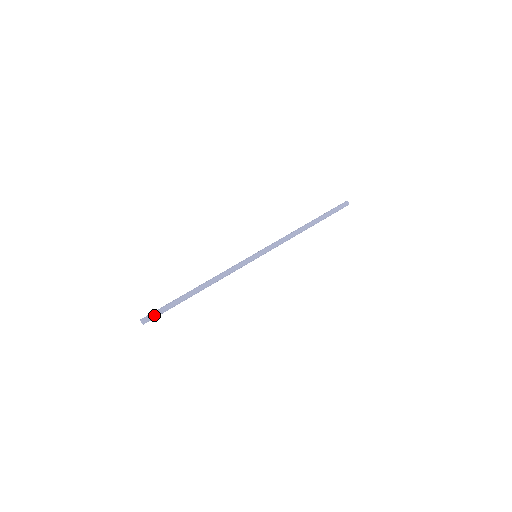
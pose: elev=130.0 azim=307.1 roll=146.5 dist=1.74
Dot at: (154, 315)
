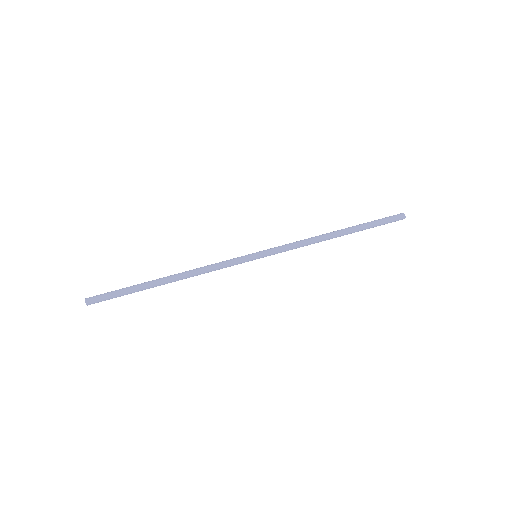
Dot at: (103, 300)
